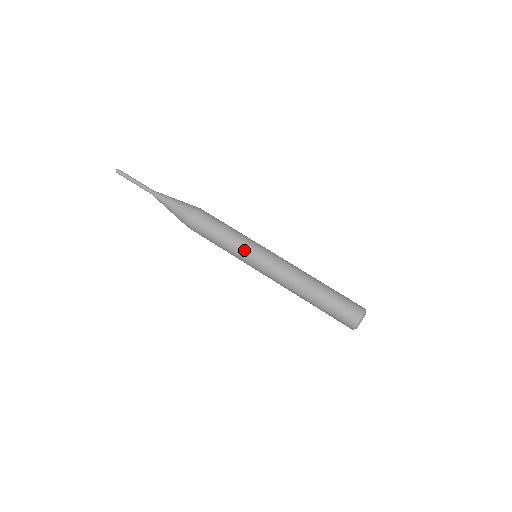
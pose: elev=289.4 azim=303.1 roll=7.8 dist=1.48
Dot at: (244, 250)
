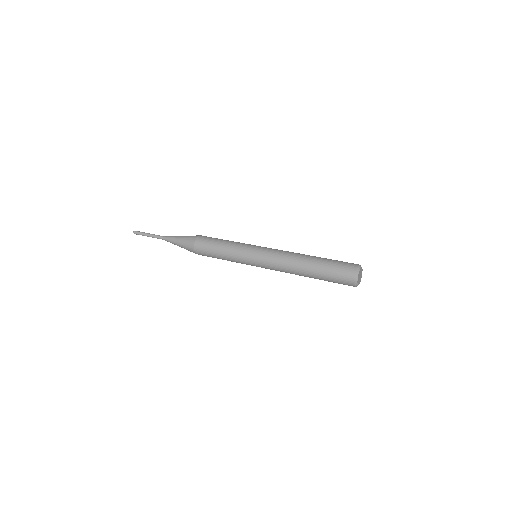
Dot at: (244, 250)
